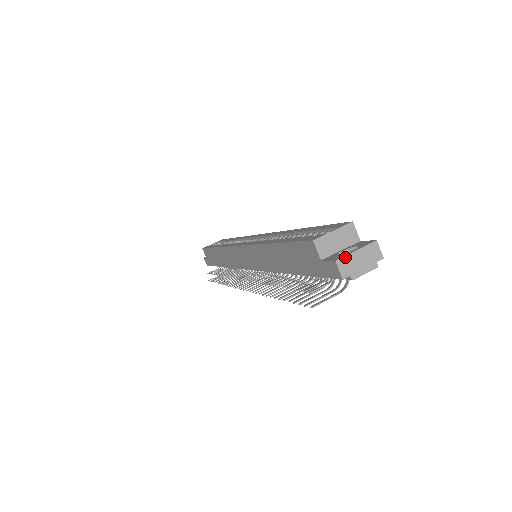
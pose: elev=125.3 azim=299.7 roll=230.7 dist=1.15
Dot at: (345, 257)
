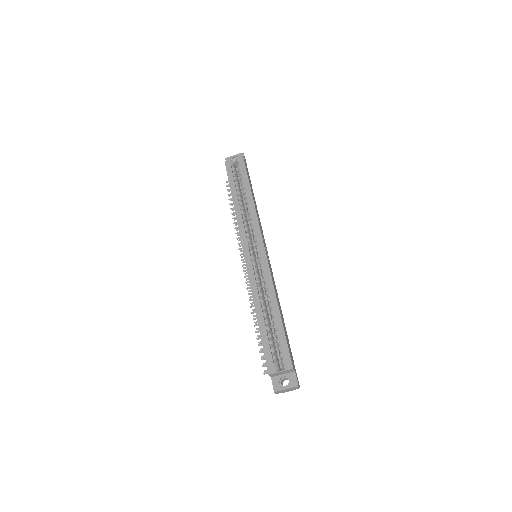
Dot at: (280, 391)
